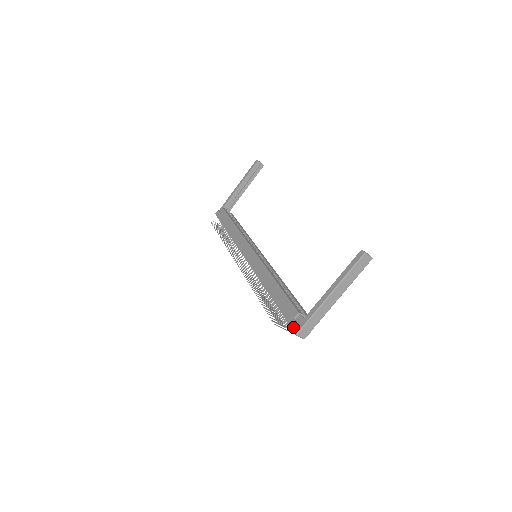
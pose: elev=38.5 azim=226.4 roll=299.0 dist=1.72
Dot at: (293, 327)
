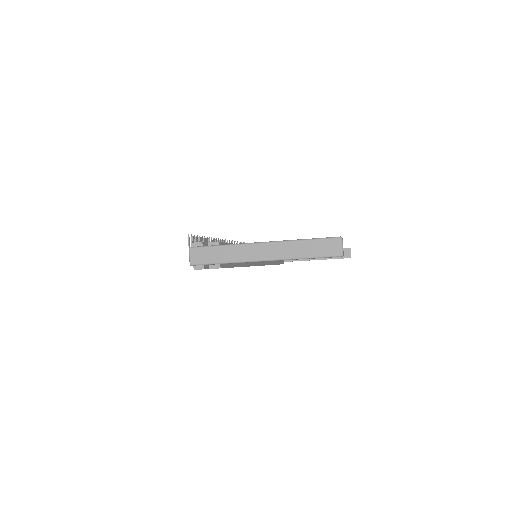
Dot at: (197, 242)
